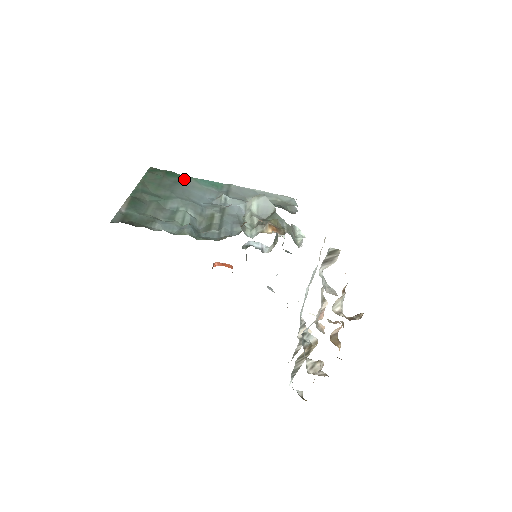
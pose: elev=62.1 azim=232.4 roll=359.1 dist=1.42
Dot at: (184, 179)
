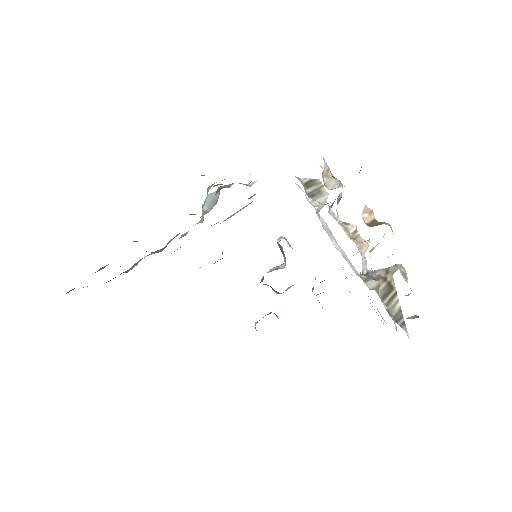
Dot at: occluded
